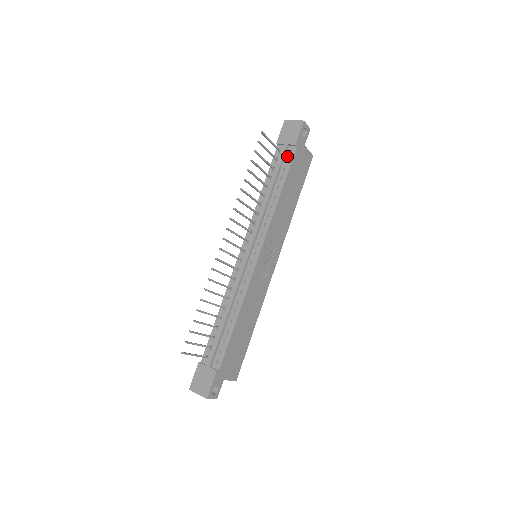
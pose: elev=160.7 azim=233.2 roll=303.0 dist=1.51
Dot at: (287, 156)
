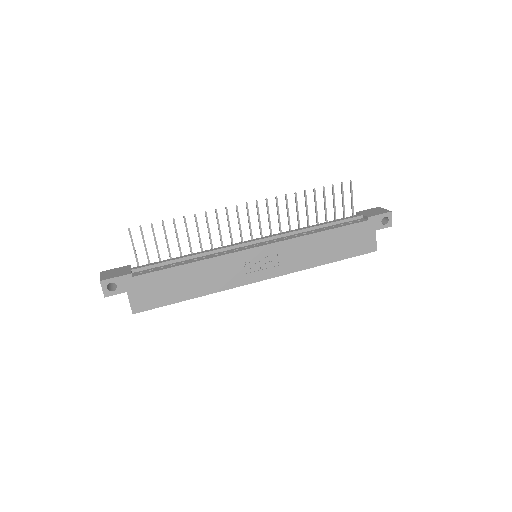
Dot at: (354, 221)
